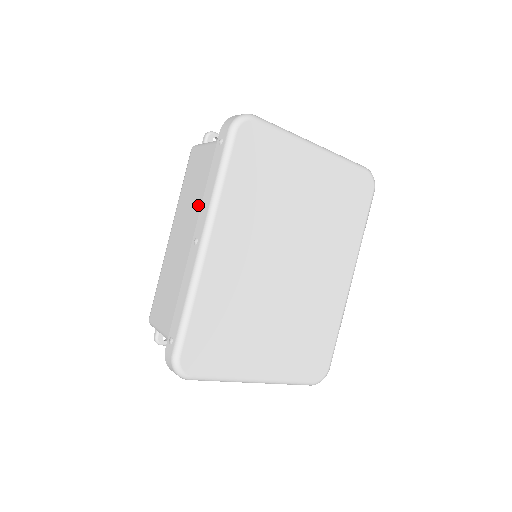
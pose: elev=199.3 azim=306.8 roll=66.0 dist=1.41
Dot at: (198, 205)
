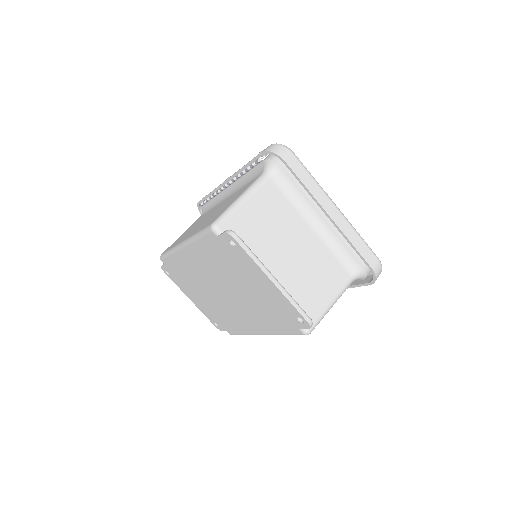
Dot at: occluded
